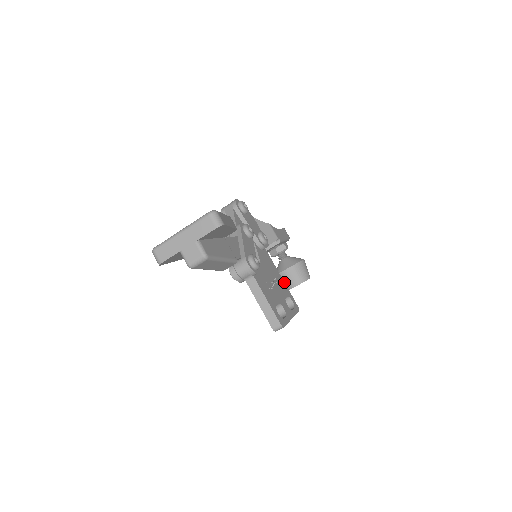
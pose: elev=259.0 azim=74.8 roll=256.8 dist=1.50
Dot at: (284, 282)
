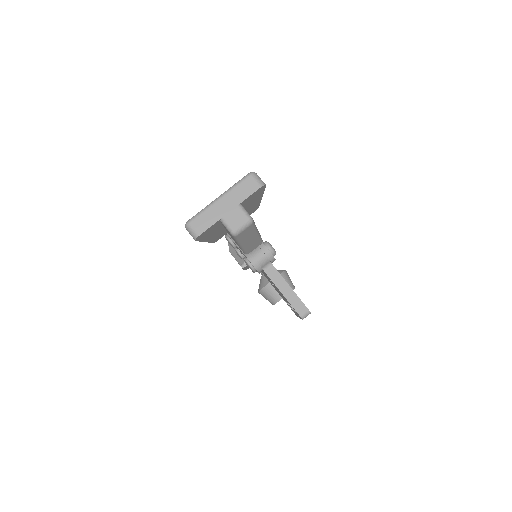
Dot at: occluded
